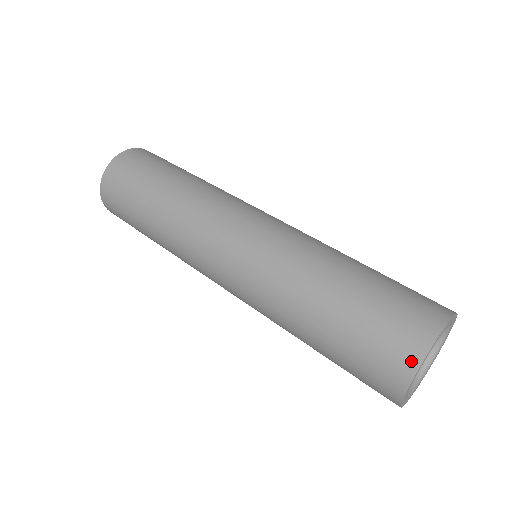
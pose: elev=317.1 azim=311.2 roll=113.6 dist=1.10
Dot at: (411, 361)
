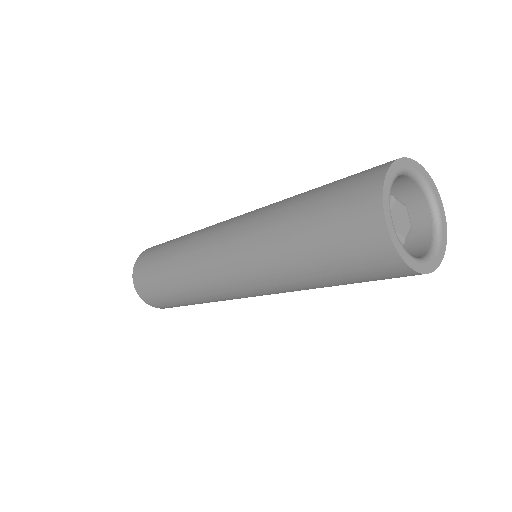
Dot at: (389, 162)
